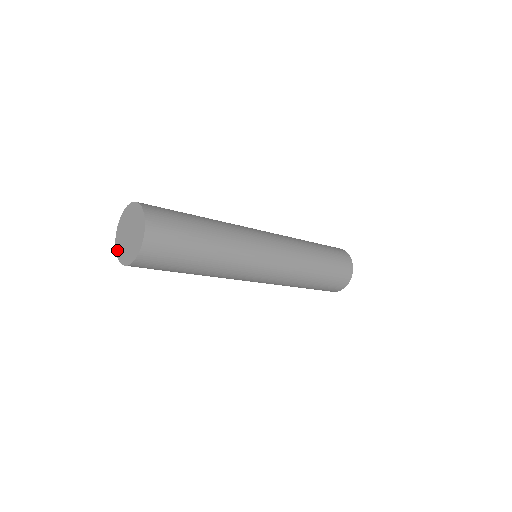
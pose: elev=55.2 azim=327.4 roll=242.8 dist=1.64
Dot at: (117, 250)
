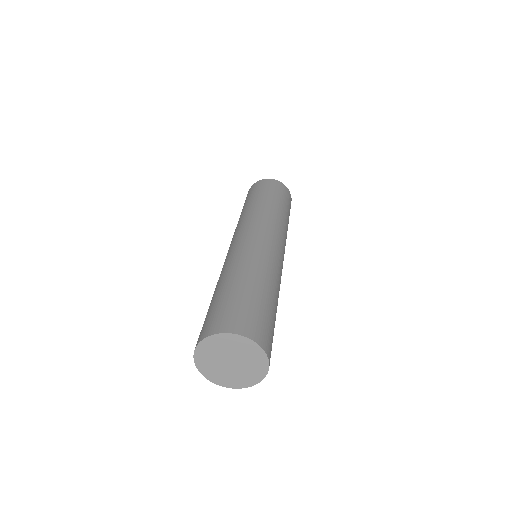
Dot at: (198, 363)
